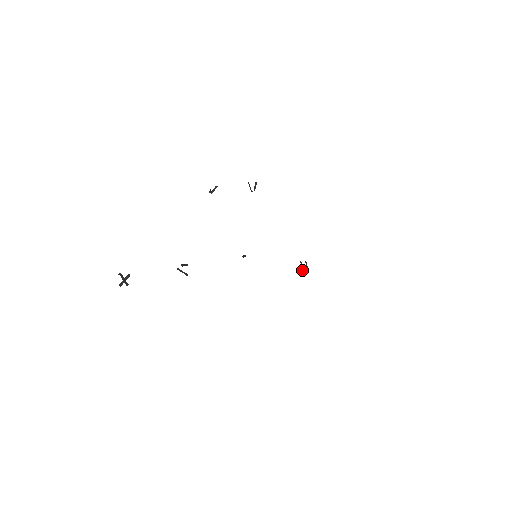
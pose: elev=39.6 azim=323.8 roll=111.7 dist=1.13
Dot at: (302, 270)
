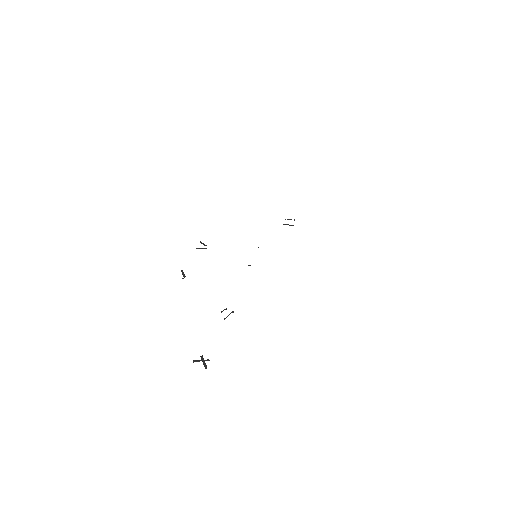
Dot at: occluded
